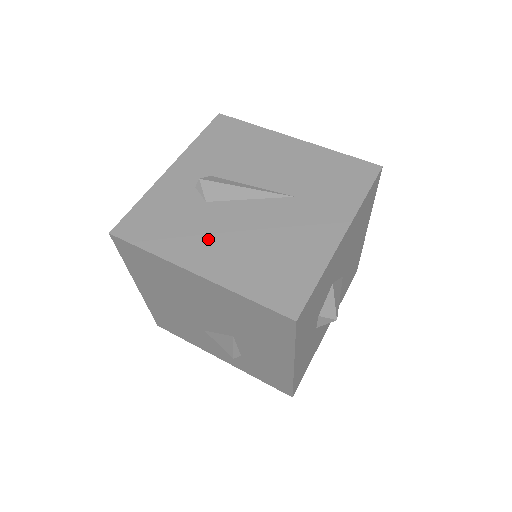
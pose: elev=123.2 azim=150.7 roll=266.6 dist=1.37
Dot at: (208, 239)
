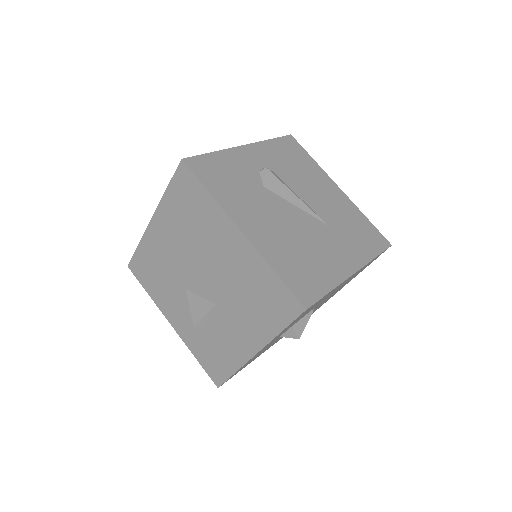
Dot at: (258, 213)
